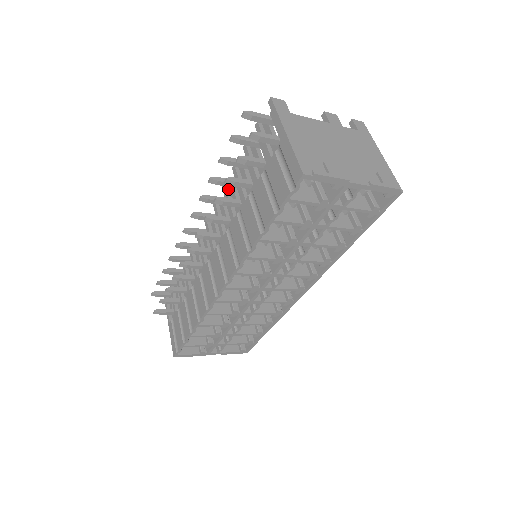
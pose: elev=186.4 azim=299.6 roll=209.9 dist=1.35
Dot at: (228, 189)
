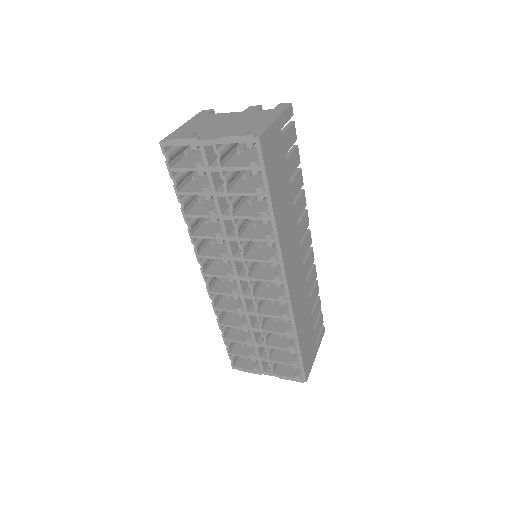
Dot at: occluded
